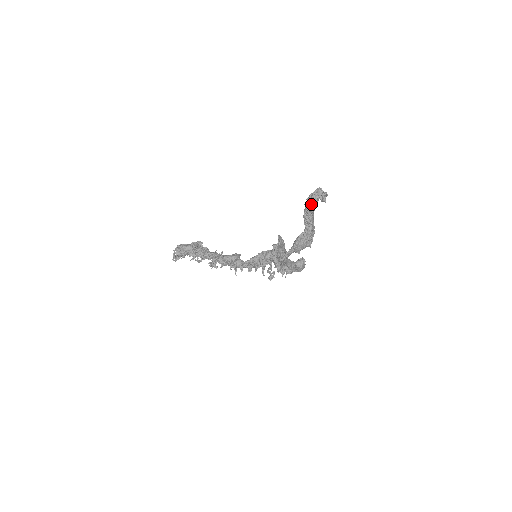
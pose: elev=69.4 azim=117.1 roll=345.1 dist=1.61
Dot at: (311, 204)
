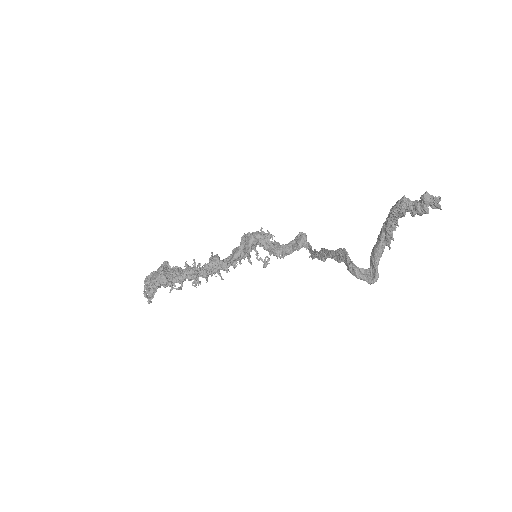
Dot at: (415, 214)
